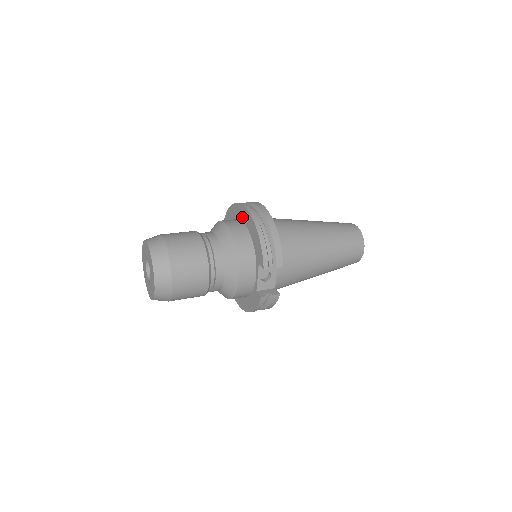
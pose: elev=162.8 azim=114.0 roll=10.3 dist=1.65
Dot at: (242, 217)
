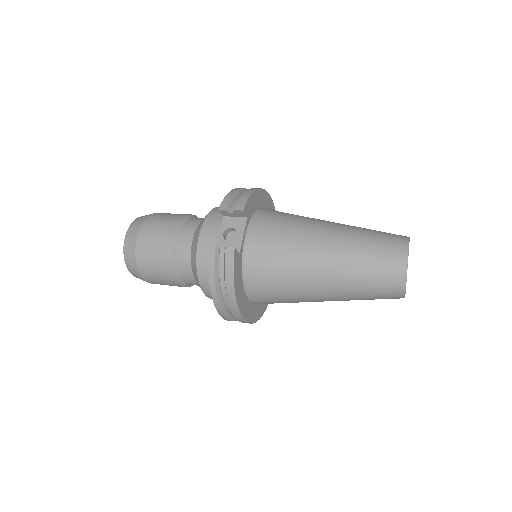
Dot at: occluded
